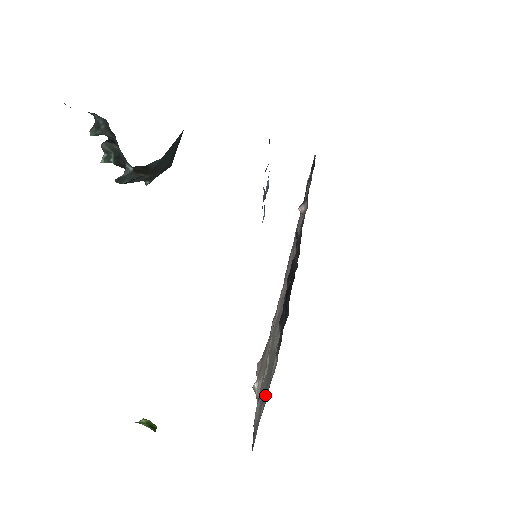
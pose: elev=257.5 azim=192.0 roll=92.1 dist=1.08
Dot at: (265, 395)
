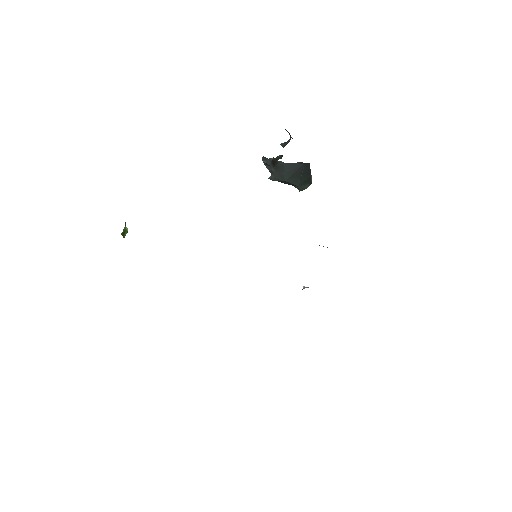
Dot at: occluded
